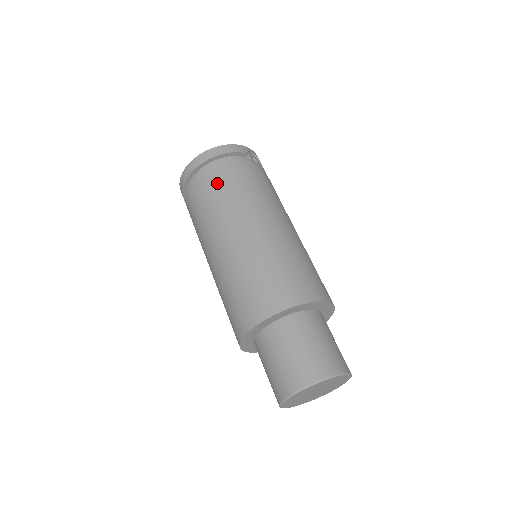
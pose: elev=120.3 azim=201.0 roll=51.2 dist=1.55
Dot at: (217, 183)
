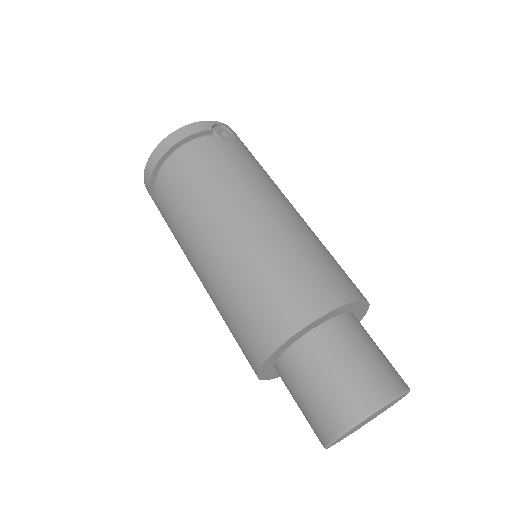
Dot at: (181, 181)
